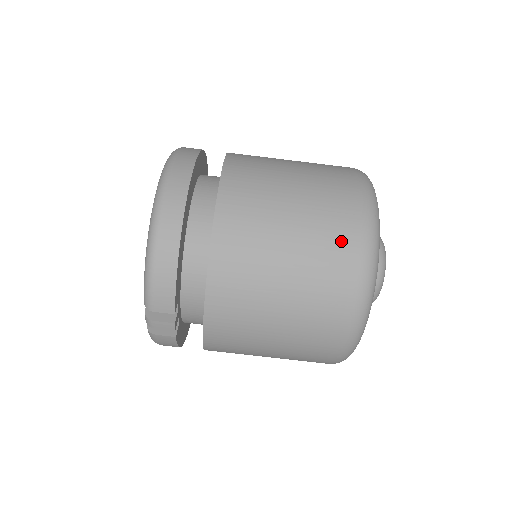
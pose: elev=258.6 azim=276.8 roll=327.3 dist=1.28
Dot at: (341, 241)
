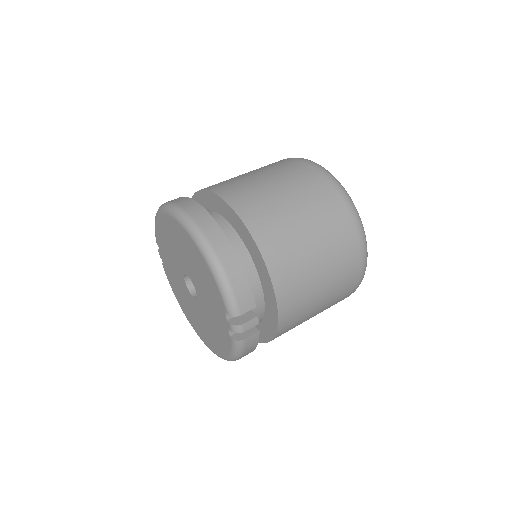
Dot at: (324, 193)
